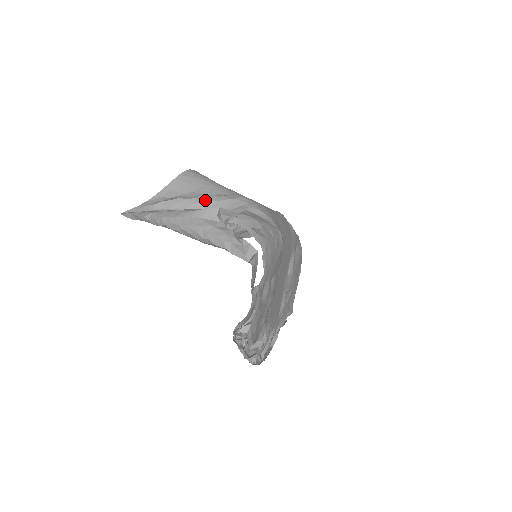
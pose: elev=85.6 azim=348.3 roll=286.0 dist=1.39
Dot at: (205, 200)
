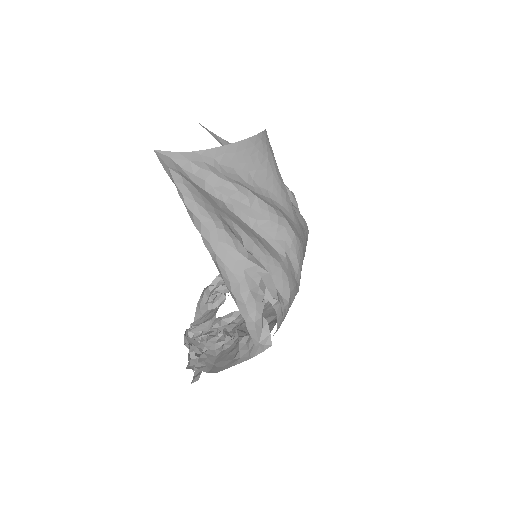
Dot at: (256, 207)
